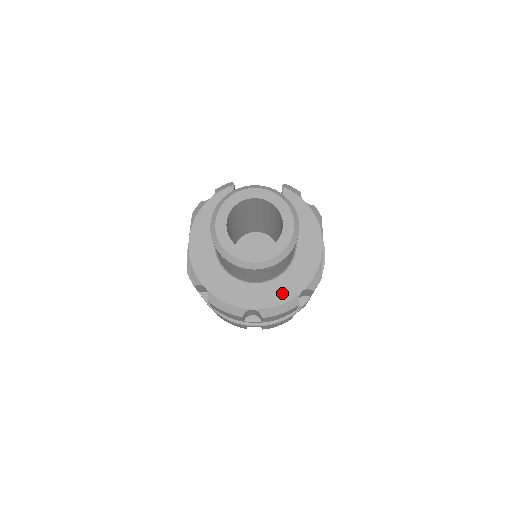
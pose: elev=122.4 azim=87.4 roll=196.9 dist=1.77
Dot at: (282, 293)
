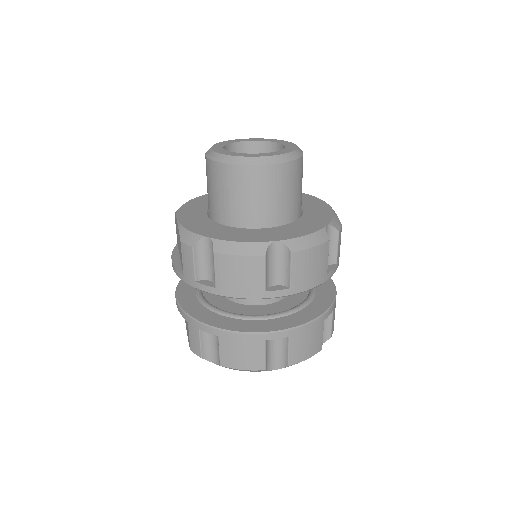
Dot at: (305, 228)
